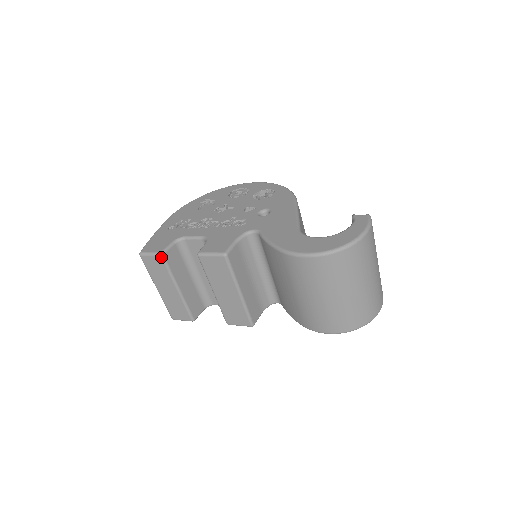
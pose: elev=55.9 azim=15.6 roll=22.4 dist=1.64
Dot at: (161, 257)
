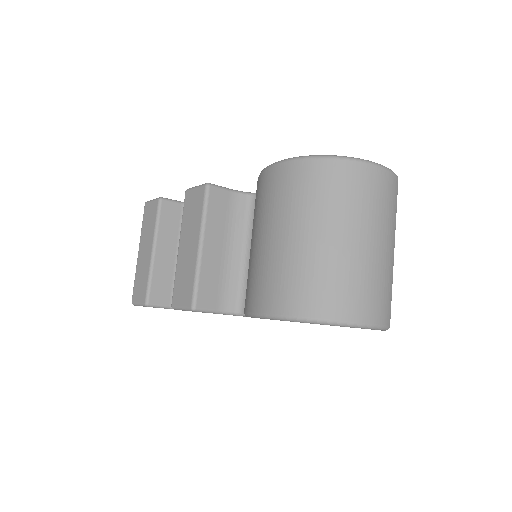
Dot at: (158, 201)
